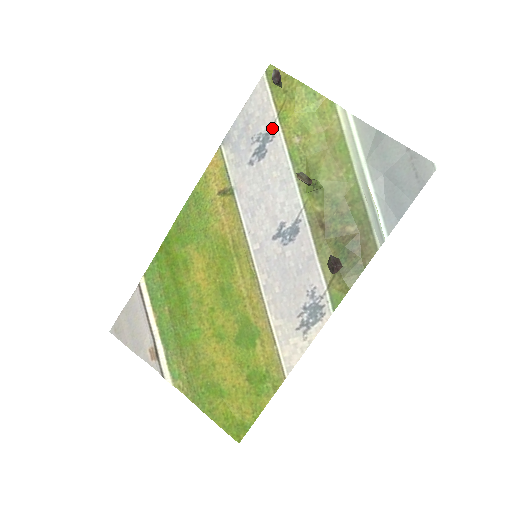
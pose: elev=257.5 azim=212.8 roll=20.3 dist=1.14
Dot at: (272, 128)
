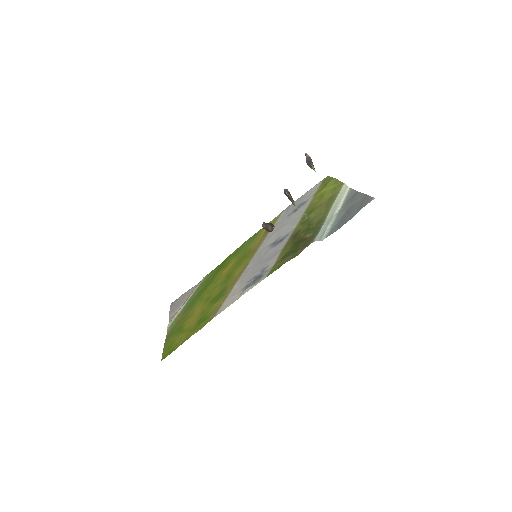
Dot at: (309, 199)
